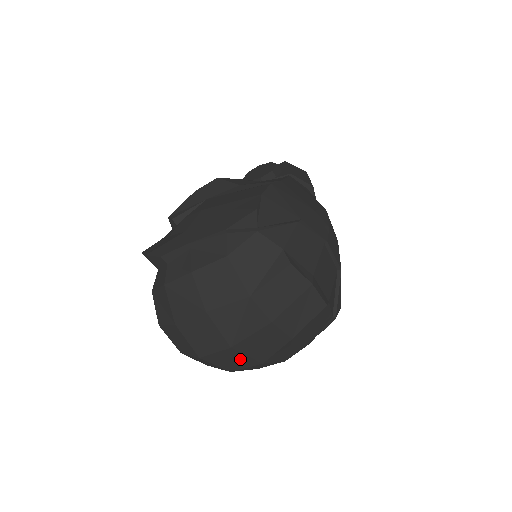
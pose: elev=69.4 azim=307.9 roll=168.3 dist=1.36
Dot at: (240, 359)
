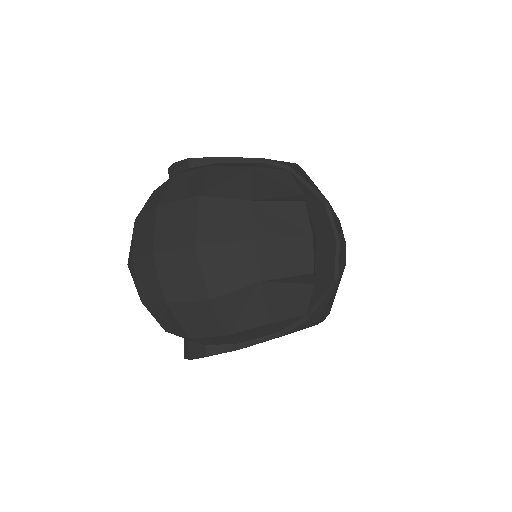
Dot at: (191, 278)
